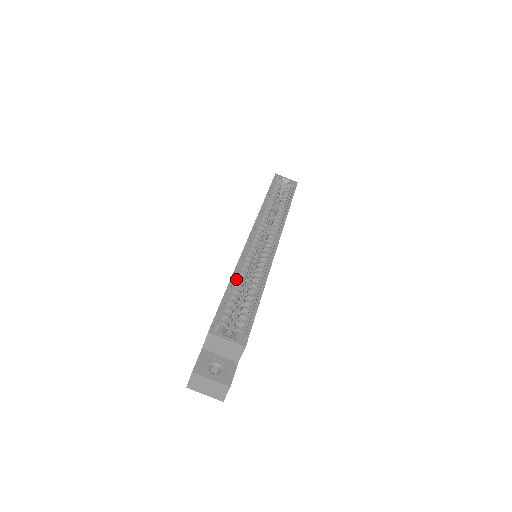
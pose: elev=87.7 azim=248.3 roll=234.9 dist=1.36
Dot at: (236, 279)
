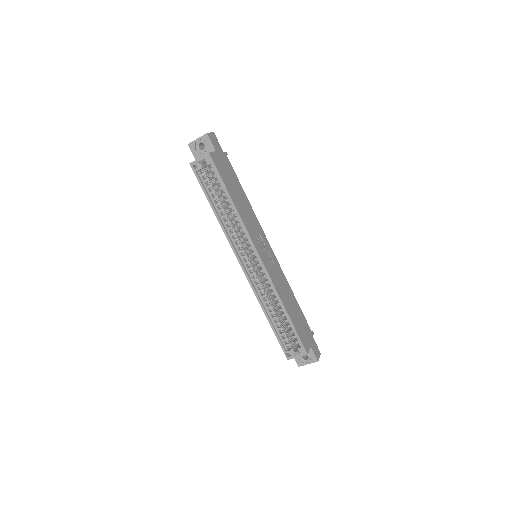
Dot at: (268, 311)
